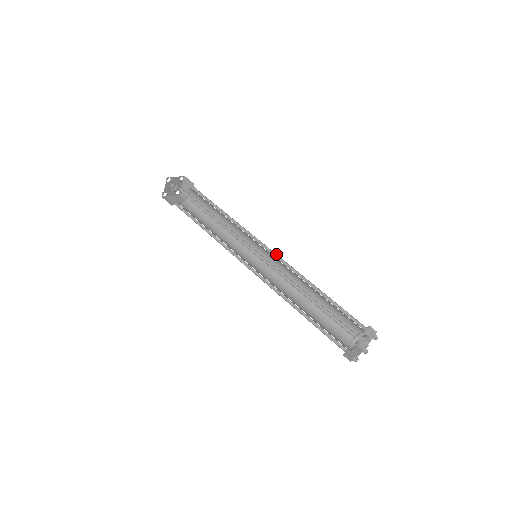
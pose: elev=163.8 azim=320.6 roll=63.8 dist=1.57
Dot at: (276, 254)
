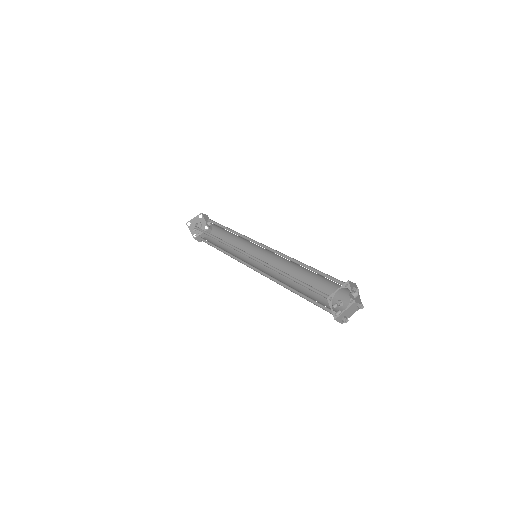
Dot at: (268, 247)
